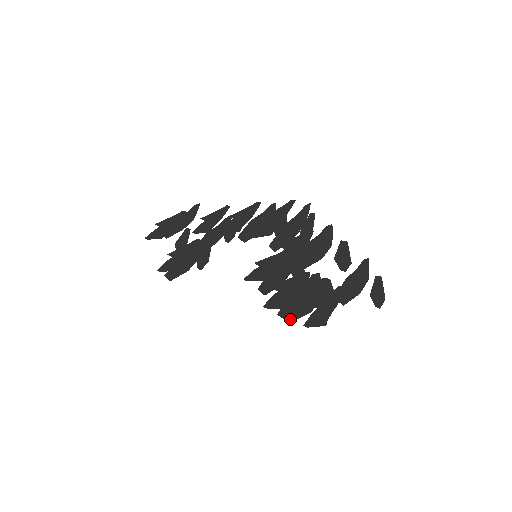
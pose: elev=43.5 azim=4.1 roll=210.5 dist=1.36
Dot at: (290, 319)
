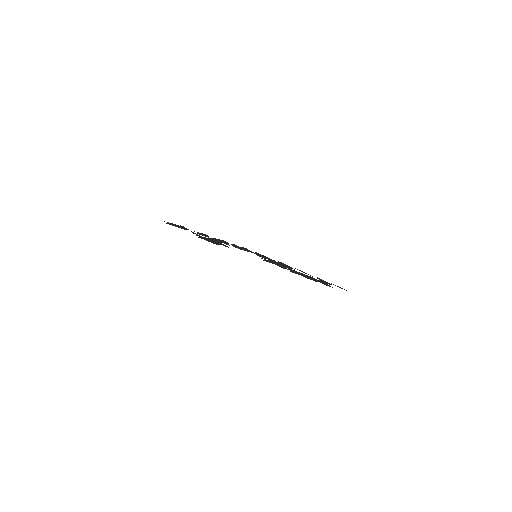
Dot at: (313, 280)
